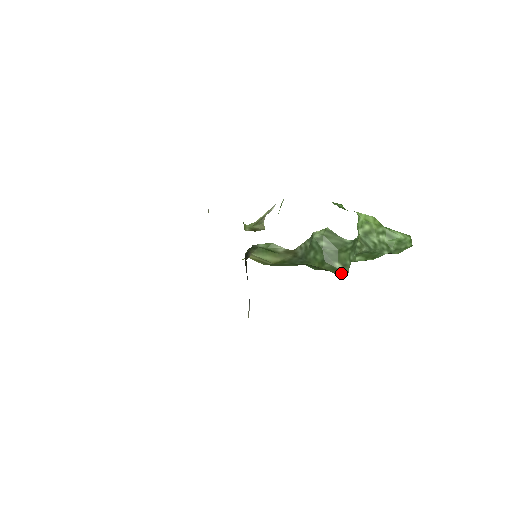
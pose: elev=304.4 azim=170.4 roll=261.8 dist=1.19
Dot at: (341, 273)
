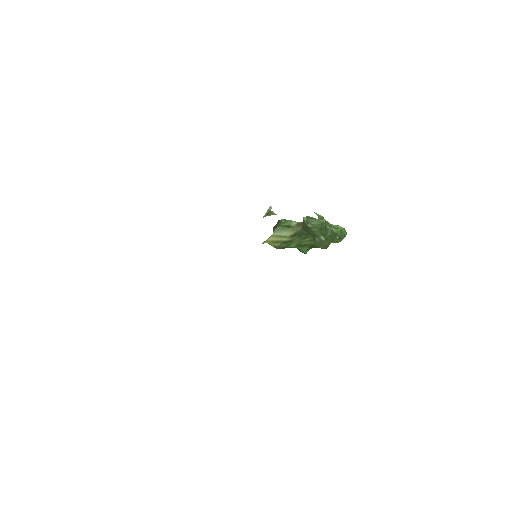
Dot at: (326, 244)
